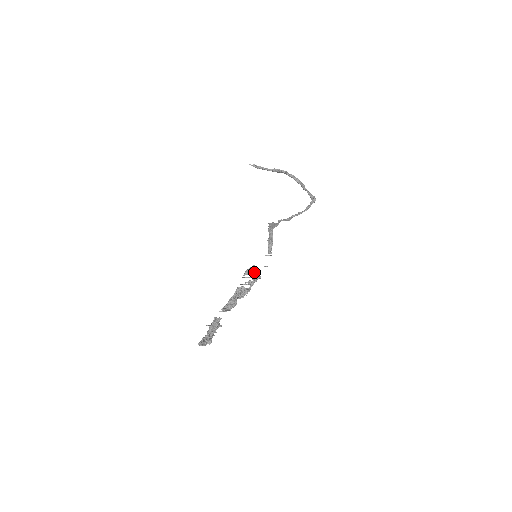
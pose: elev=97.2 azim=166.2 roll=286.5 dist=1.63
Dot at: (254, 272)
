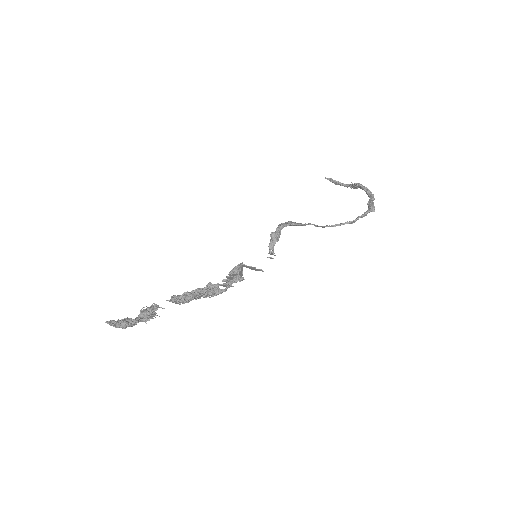
Dot at: (240, 271)
